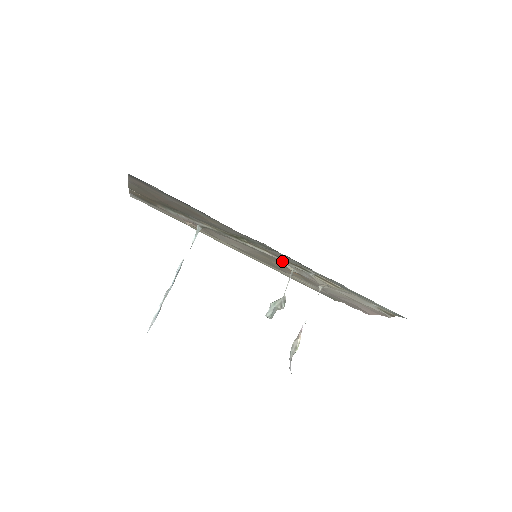
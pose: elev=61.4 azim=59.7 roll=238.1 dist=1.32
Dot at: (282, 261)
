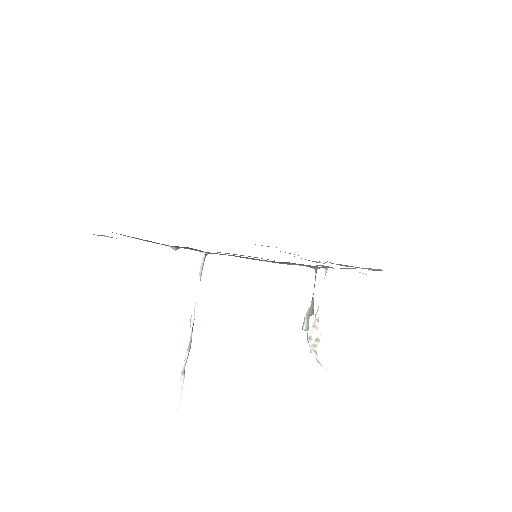
Dot at: (315, 267)
